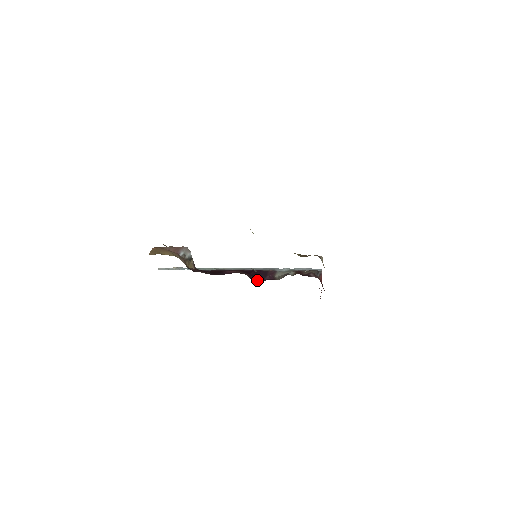
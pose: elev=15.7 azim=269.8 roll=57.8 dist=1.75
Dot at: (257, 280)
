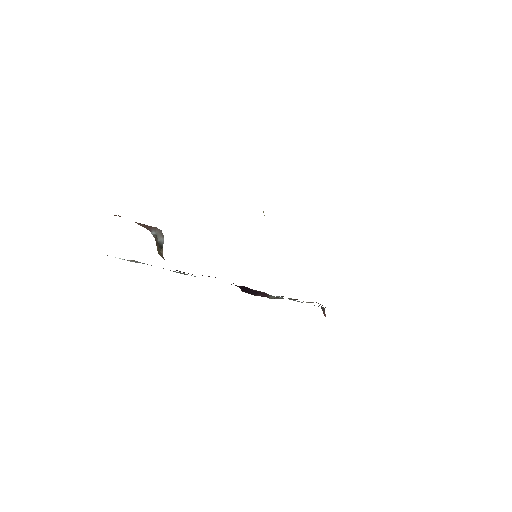
Dot at: (248, 292)
